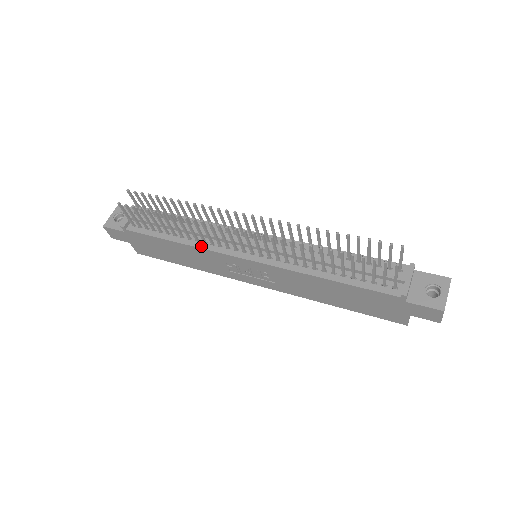
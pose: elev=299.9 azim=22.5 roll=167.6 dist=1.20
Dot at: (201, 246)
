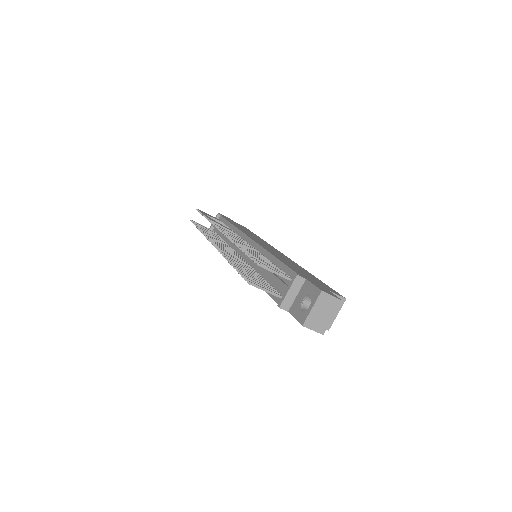
Dot at: occluded
